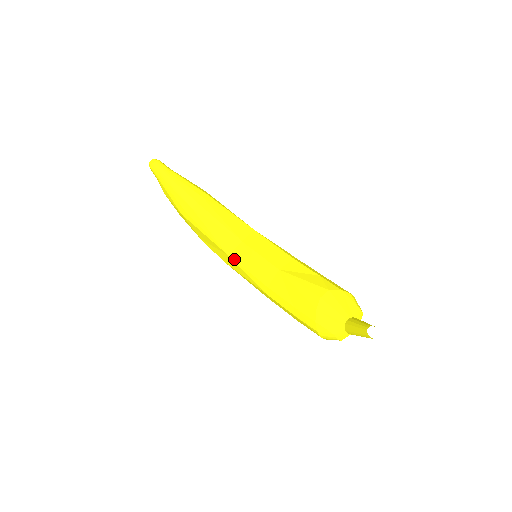
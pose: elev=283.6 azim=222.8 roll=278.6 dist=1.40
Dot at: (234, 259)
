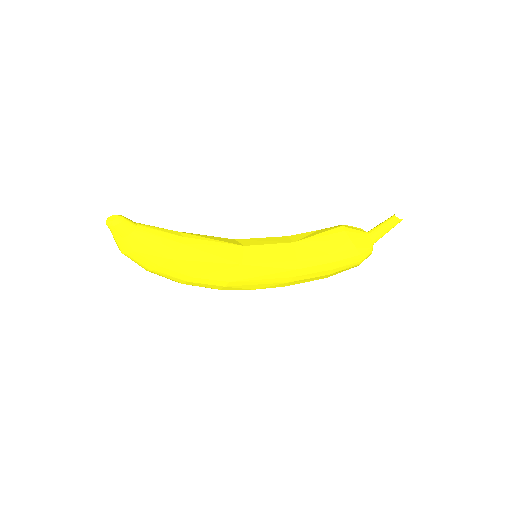
Dot at: (250, 263)
